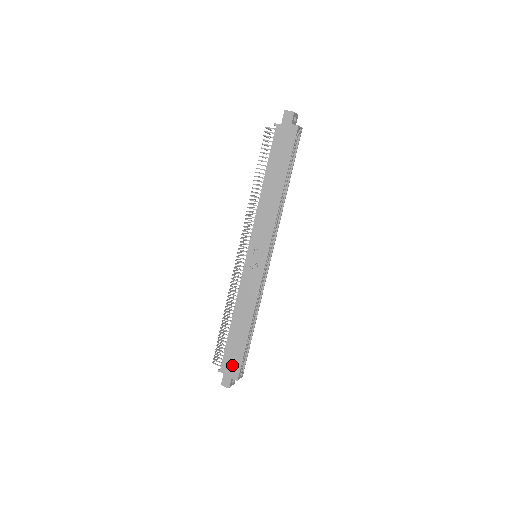
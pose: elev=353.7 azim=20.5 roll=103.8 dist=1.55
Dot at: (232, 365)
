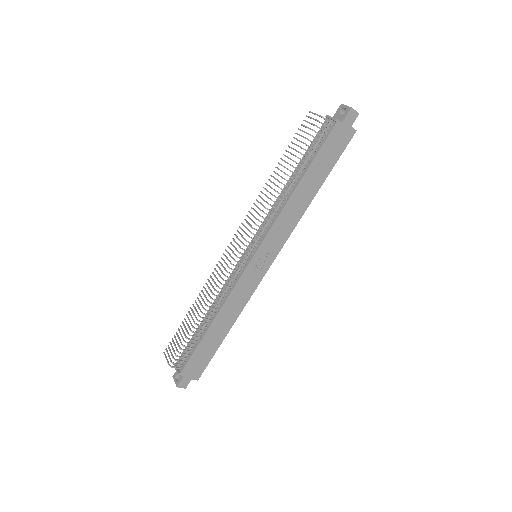
Dot at: (197, 367)
